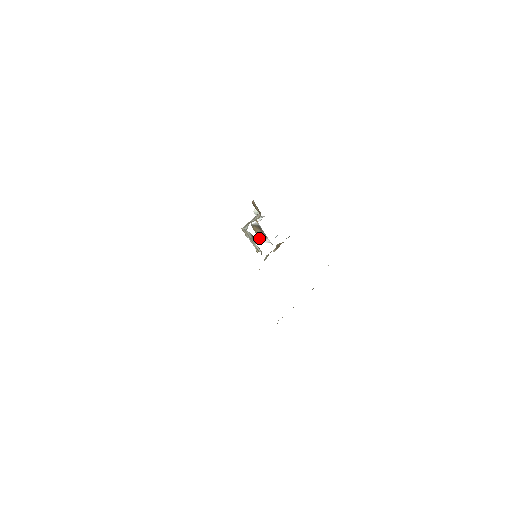
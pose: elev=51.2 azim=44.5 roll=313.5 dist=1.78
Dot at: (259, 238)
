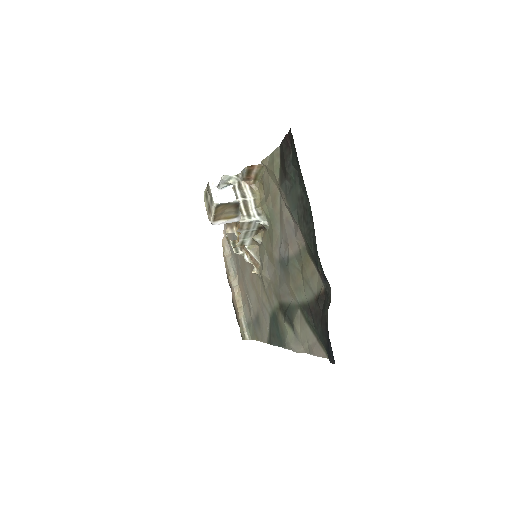
Dot at: (213, 221)
